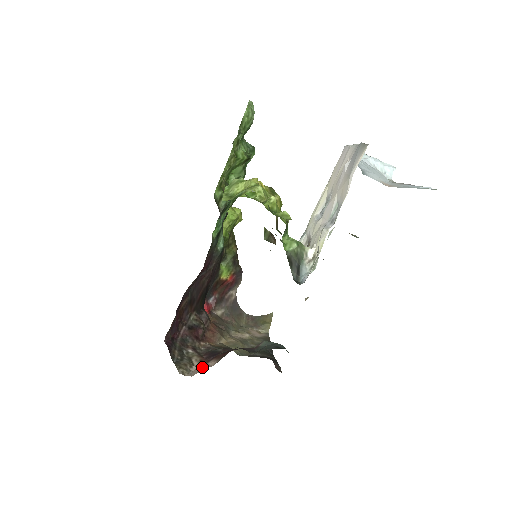
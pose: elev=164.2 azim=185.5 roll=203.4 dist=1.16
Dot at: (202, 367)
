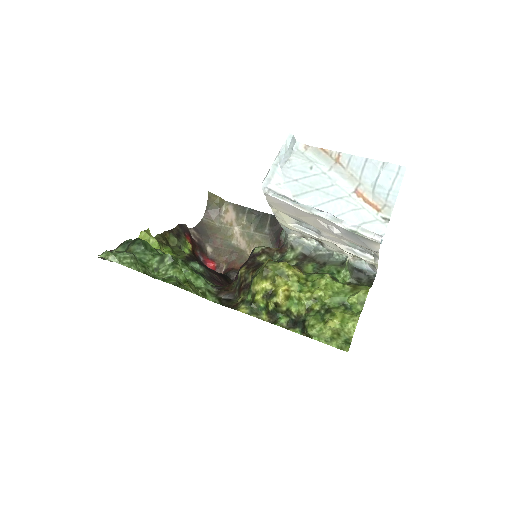
Dot at: occluded
